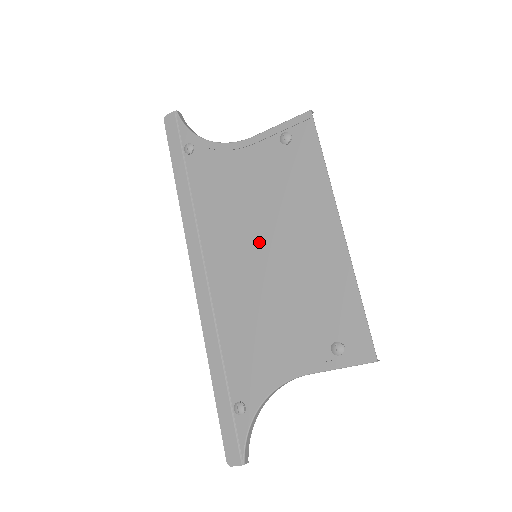
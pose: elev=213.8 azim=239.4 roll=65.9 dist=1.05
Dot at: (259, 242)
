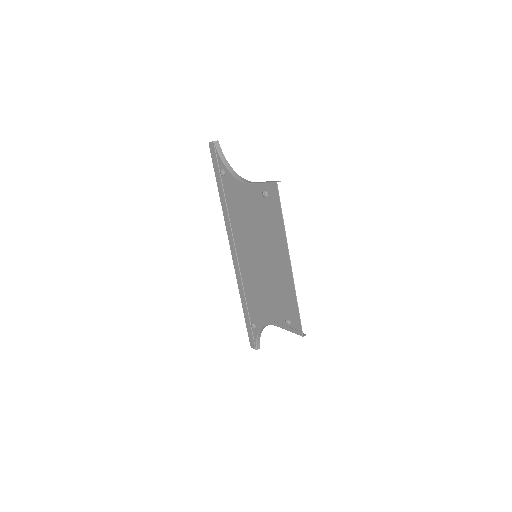
Dot at: (257, 249)
